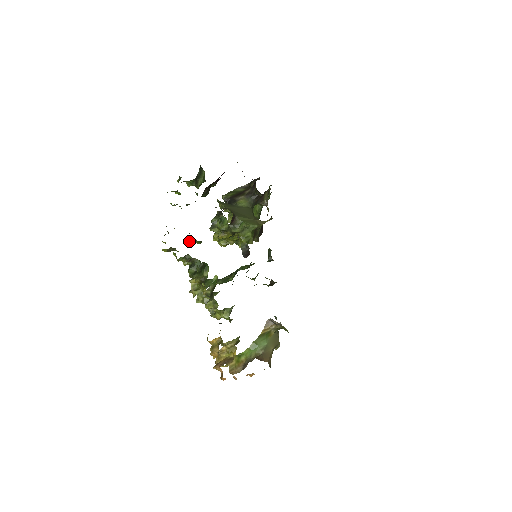
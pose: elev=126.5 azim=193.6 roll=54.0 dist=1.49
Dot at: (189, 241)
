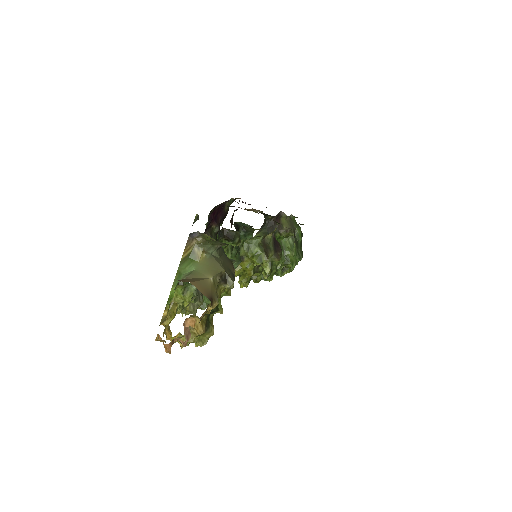
Dot at: occluded
